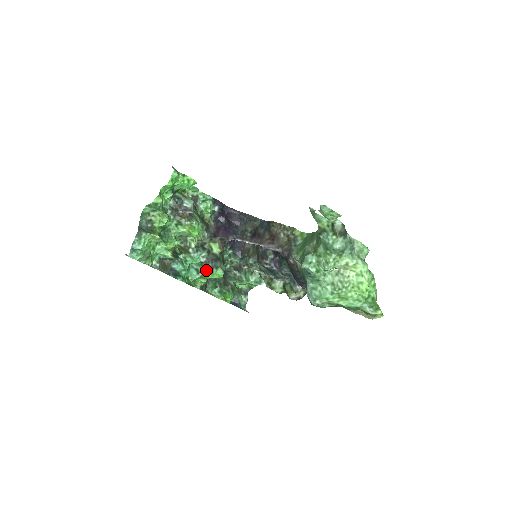
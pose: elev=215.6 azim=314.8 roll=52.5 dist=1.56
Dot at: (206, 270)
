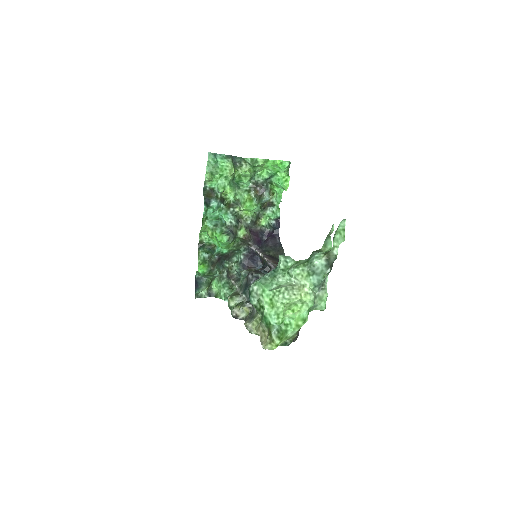
Dot at: (221, 230)
